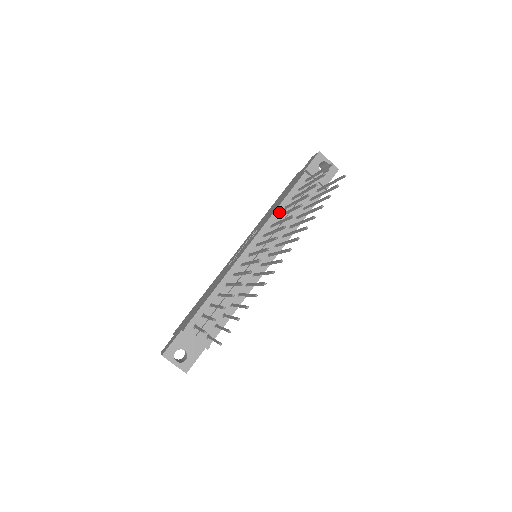
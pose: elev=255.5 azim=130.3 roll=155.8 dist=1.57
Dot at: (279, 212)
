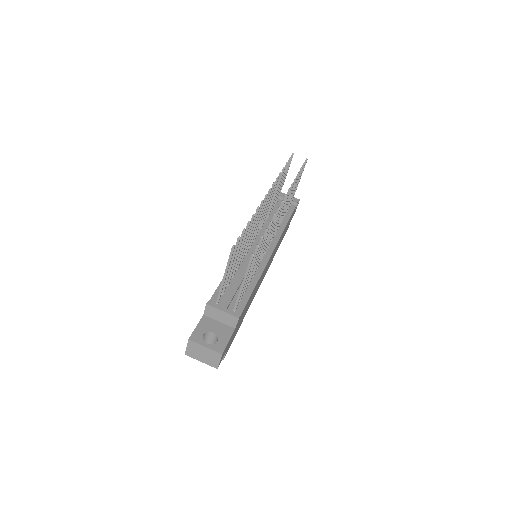
Dot at: occluded
